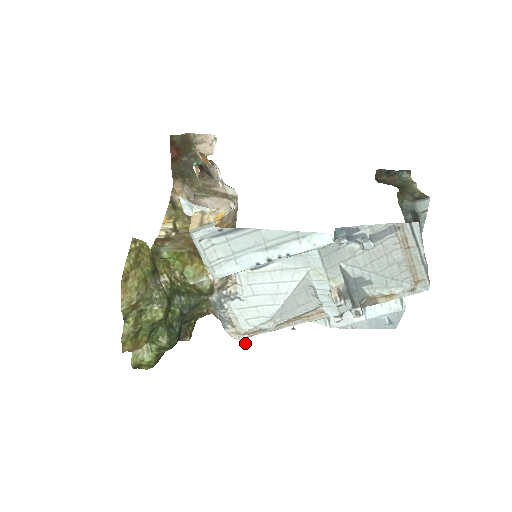
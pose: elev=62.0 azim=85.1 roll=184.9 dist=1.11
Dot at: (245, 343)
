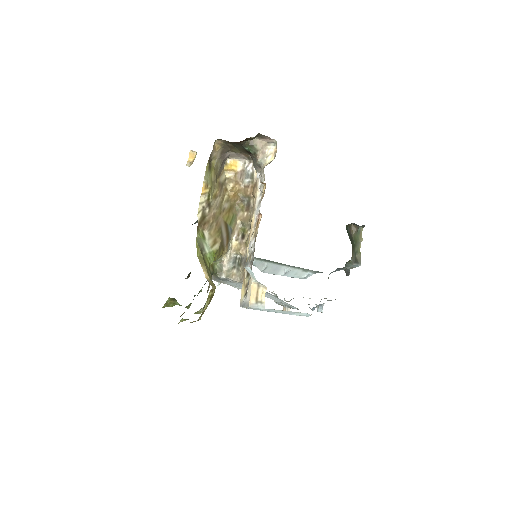
Dot at: (218, 285)
